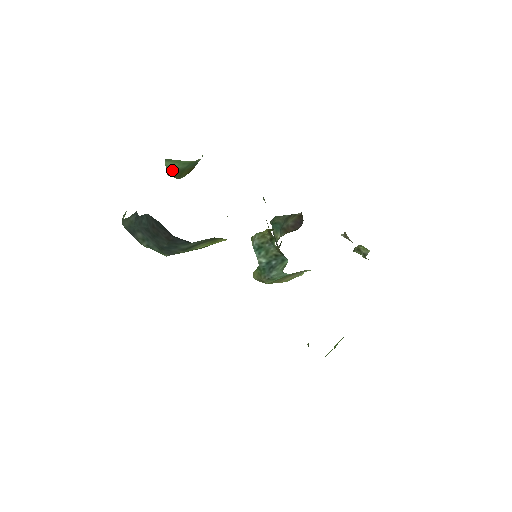
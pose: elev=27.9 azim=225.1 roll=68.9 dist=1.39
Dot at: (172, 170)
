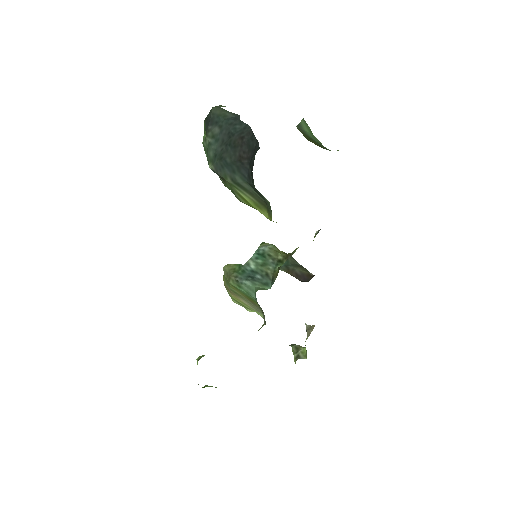
Dot at: (303, 129)
